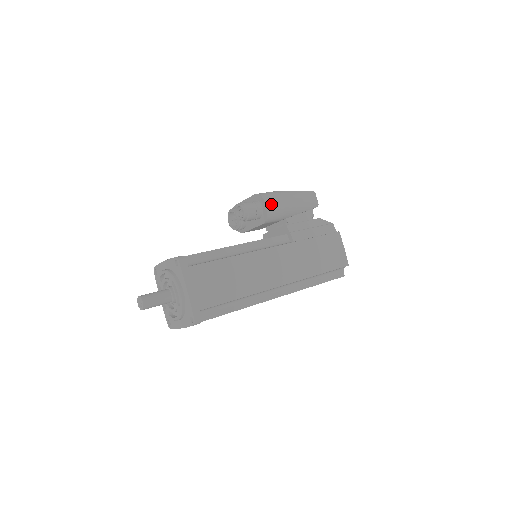
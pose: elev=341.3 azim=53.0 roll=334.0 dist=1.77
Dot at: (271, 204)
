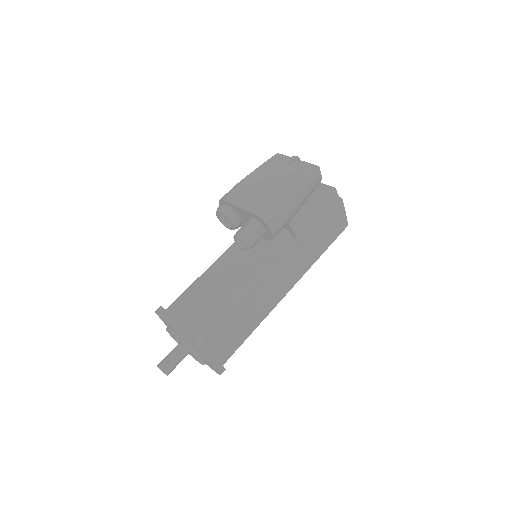
Dot at: (276, 226)
